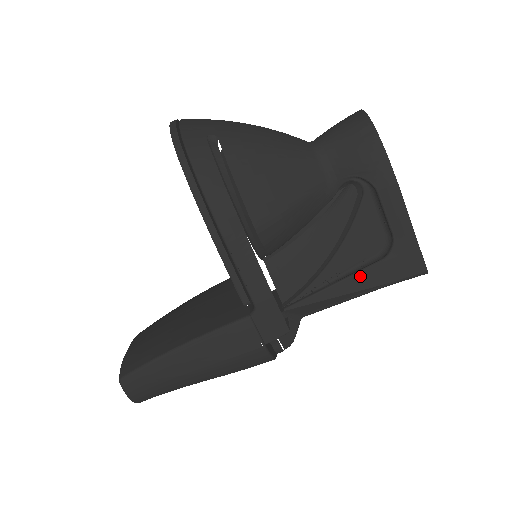
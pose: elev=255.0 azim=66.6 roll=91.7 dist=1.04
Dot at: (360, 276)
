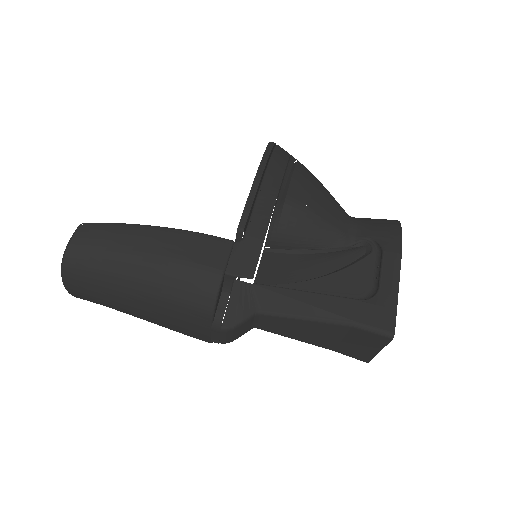
Dot at: (335, 299)
